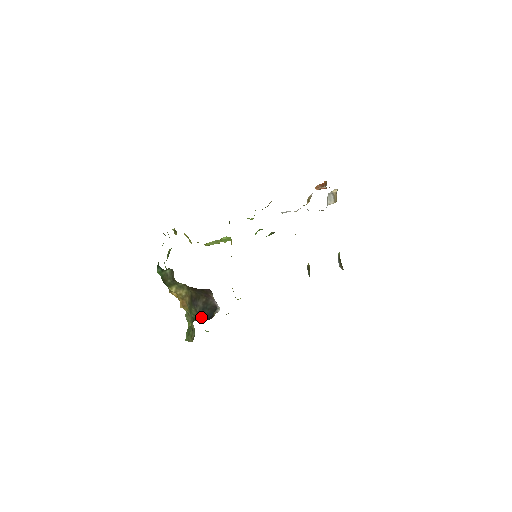
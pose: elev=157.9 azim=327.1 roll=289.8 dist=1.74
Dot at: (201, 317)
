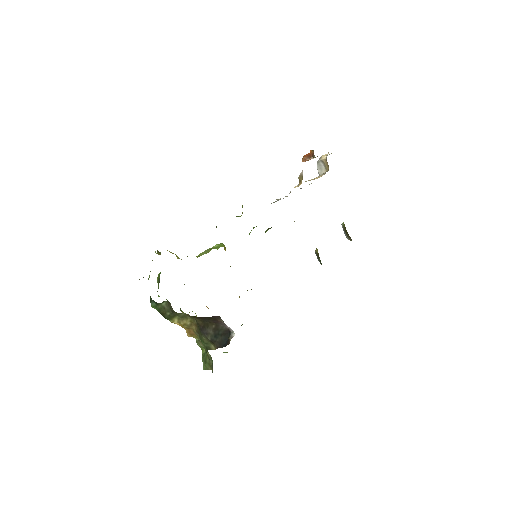
Dot at: (215, 345)
